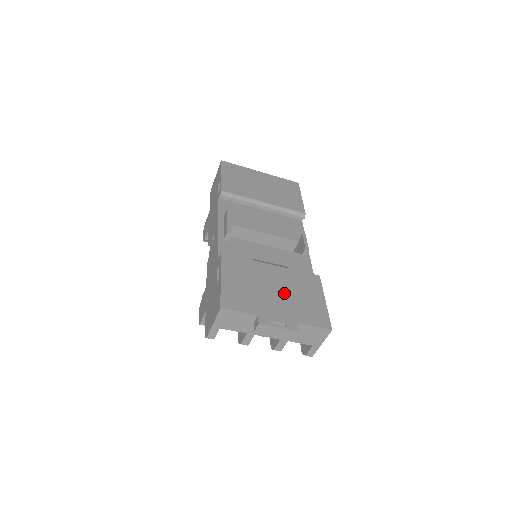
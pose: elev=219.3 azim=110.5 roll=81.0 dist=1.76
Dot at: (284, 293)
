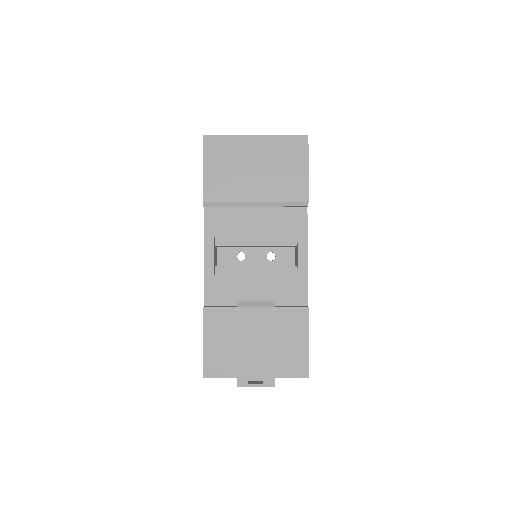
Dot at: (265, 344)
